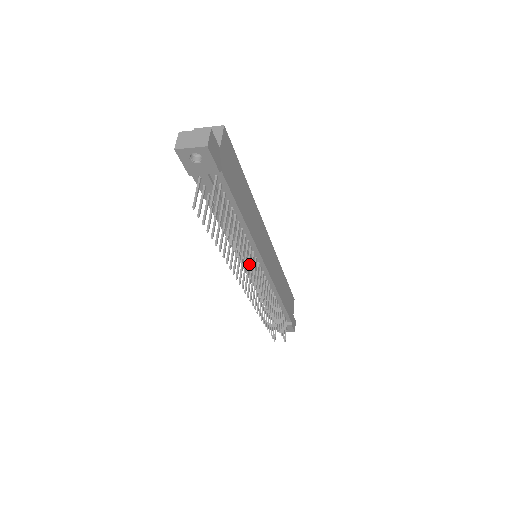
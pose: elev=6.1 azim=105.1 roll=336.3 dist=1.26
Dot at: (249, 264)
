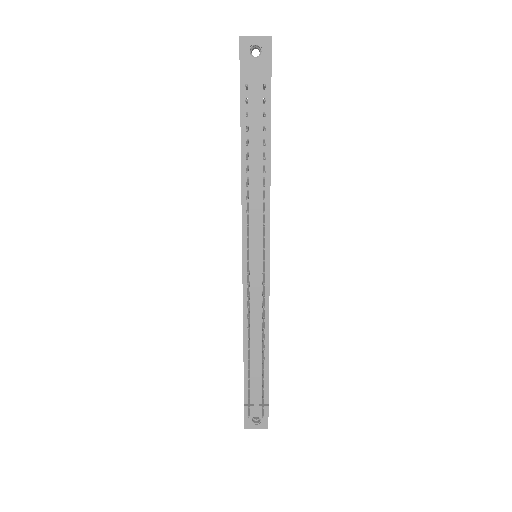
Dot at: occluded
